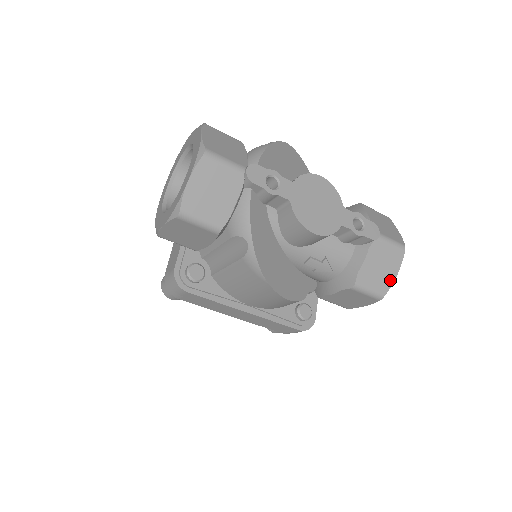
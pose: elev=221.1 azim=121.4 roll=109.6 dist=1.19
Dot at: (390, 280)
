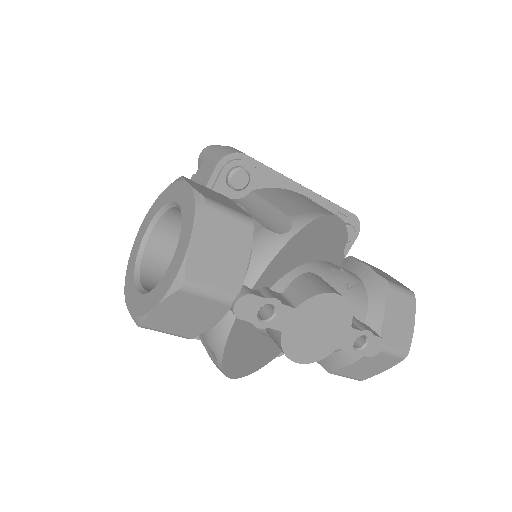
Dot at: (375, 373)
